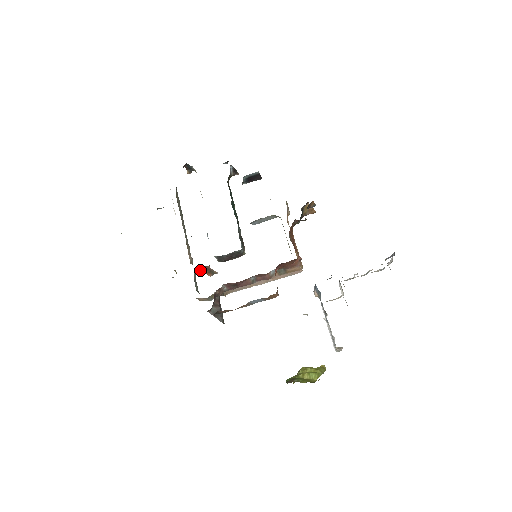
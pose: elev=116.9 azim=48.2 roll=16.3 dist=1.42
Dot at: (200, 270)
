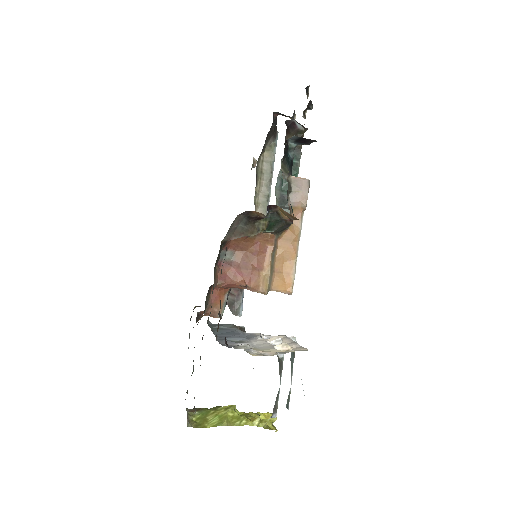
Dot at: occluded
